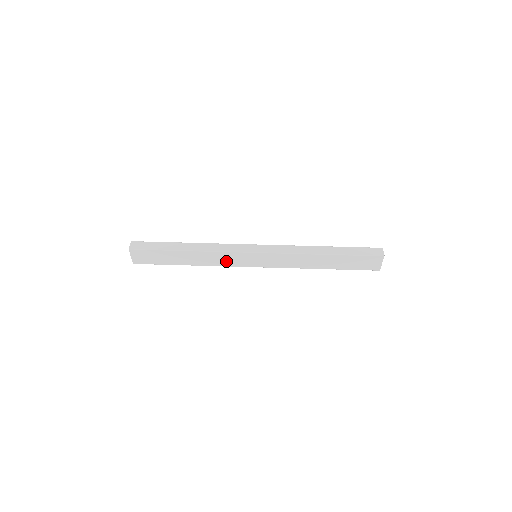
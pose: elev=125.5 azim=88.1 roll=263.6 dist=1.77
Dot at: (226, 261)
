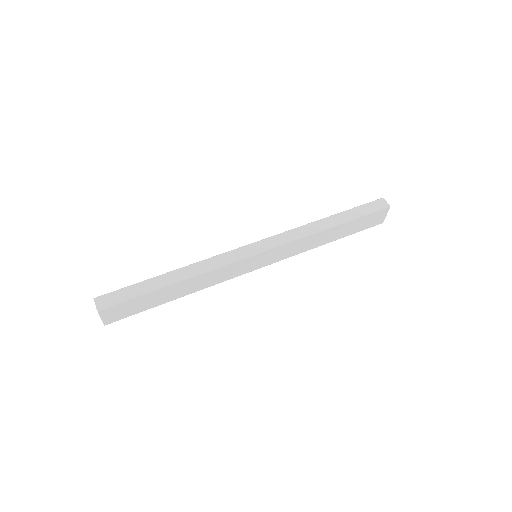
Dot at: (224, 276)
